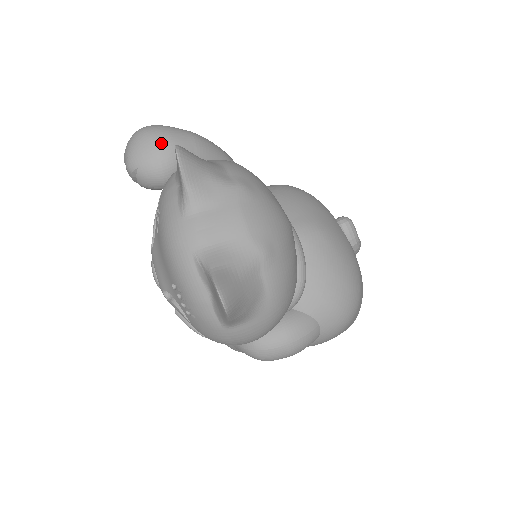
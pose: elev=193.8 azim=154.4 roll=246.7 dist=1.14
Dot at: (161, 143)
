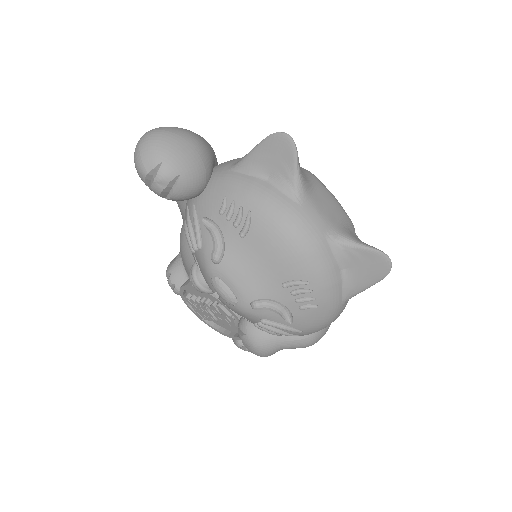
Dot at: (196, 143)
